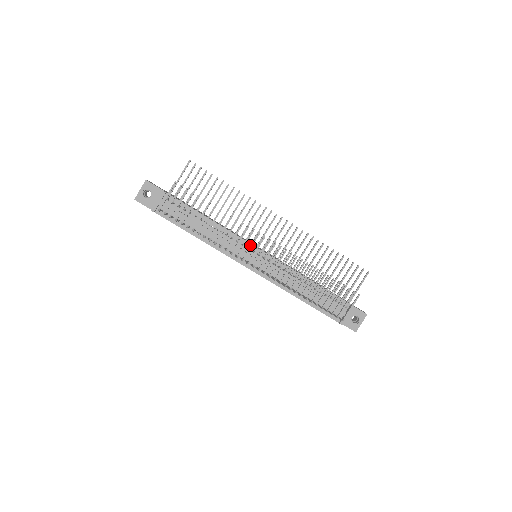
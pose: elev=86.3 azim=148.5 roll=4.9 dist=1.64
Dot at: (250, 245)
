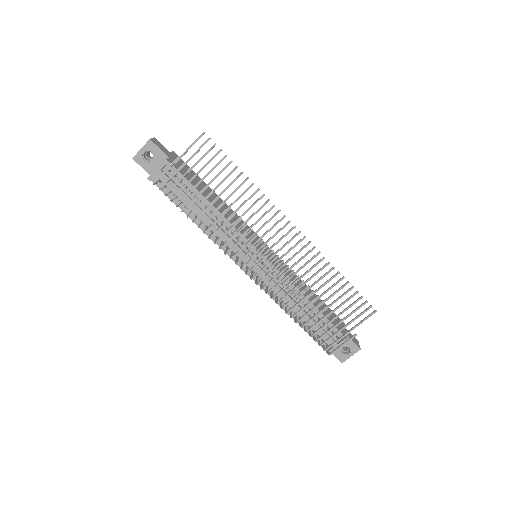
Dot at: (250, 247)
